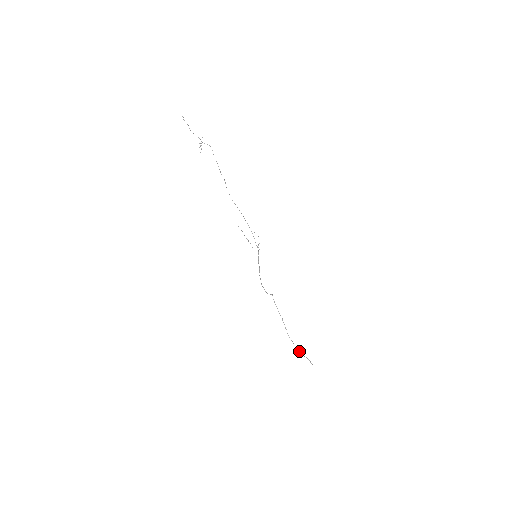
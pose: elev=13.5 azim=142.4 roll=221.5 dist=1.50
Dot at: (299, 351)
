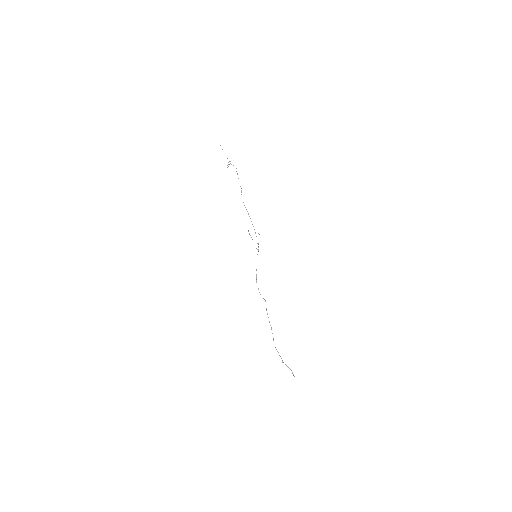
Dot at: occluded
